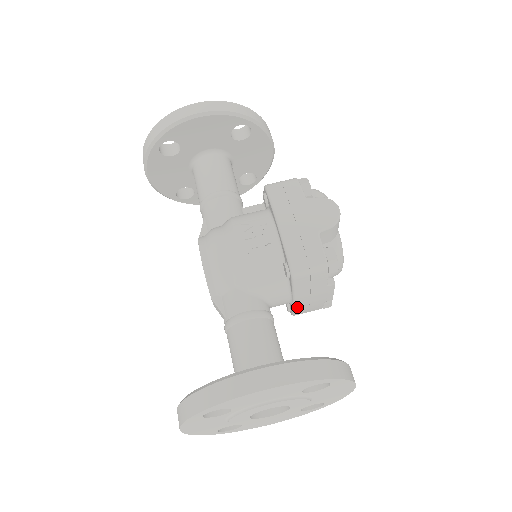
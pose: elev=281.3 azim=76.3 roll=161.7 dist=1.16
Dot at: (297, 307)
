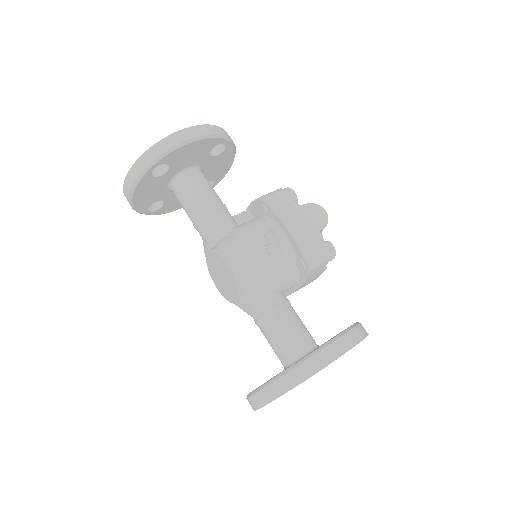
Dot at: (296, 290)
